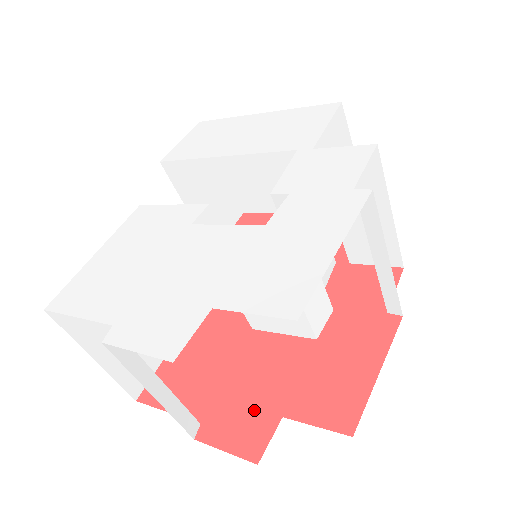
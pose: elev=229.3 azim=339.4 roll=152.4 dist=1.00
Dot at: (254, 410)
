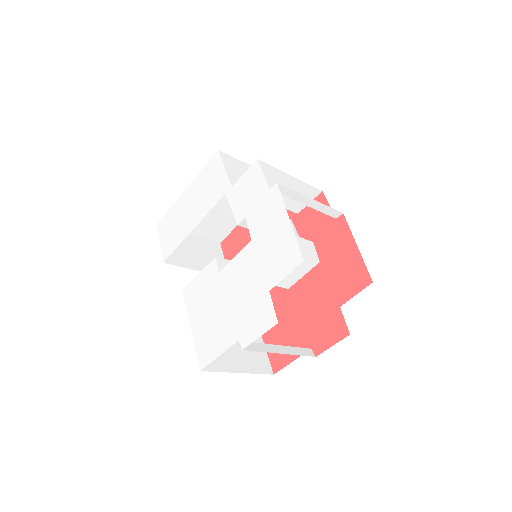
Dot at: (326, 318)
